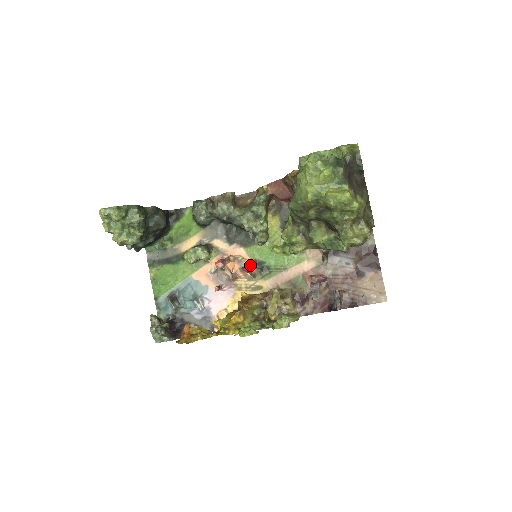
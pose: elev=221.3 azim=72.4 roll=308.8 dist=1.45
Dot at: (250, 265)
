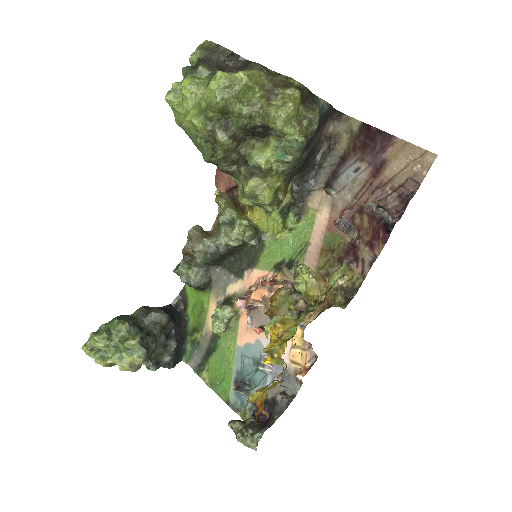
Dot at: (274, 277)
